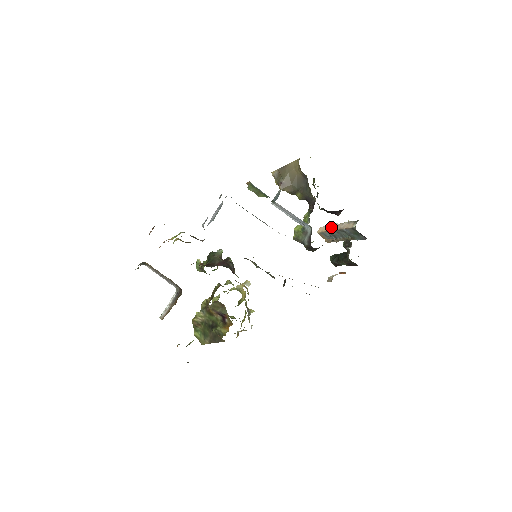
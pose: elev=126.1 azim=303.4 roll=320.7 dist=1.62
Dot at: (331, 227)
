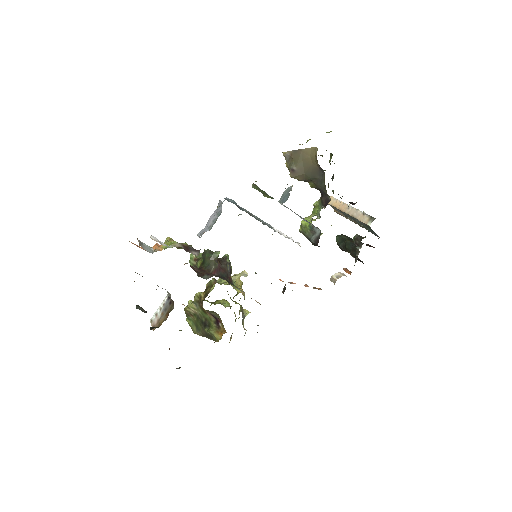
Dot at: (343, 206)
